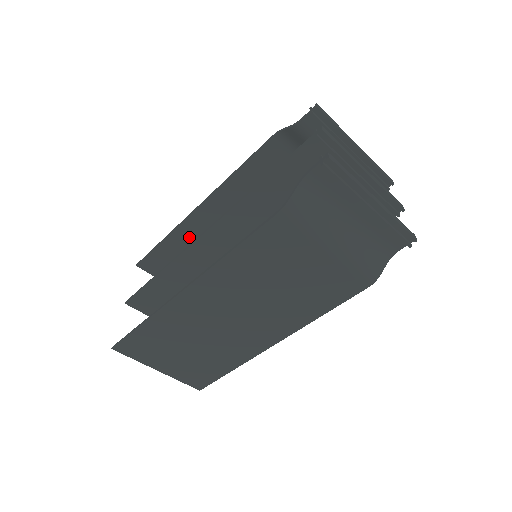
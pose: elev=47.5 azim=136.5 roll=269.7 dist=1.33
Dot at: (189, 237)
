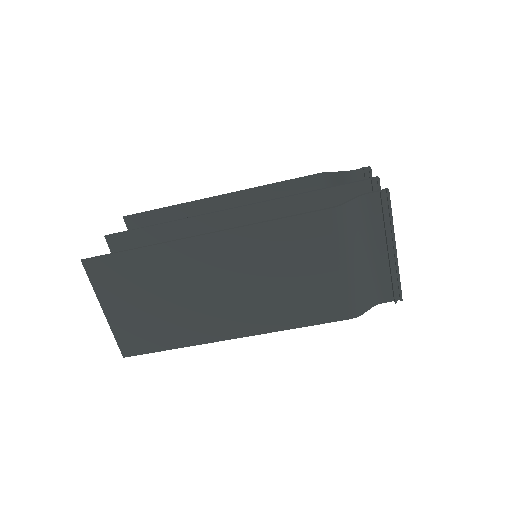
Dot at: occluded
